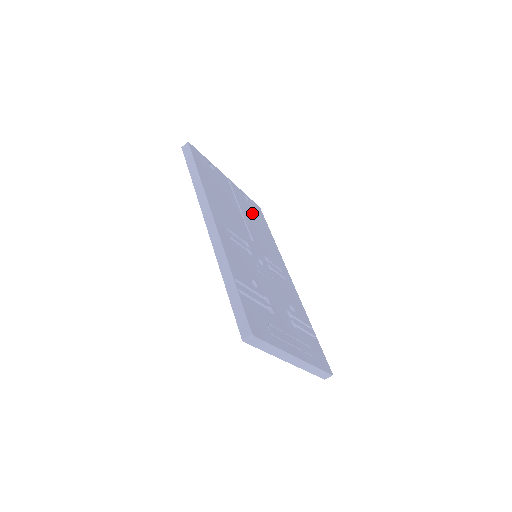
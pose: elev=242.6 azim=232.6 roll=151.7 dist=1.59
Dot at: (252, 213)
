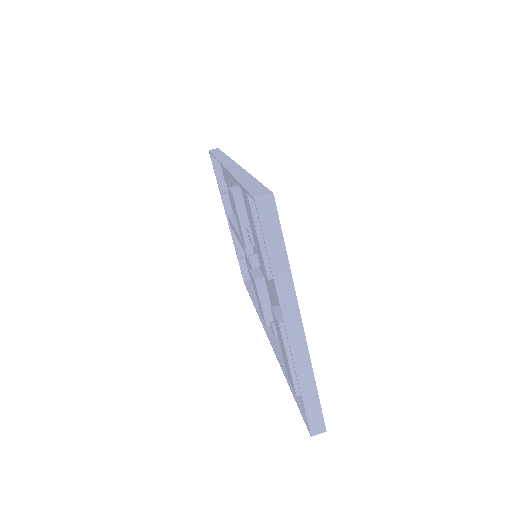
Dot at: occluded
